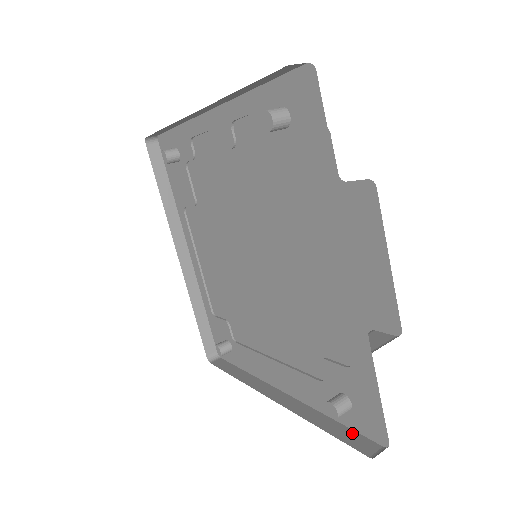
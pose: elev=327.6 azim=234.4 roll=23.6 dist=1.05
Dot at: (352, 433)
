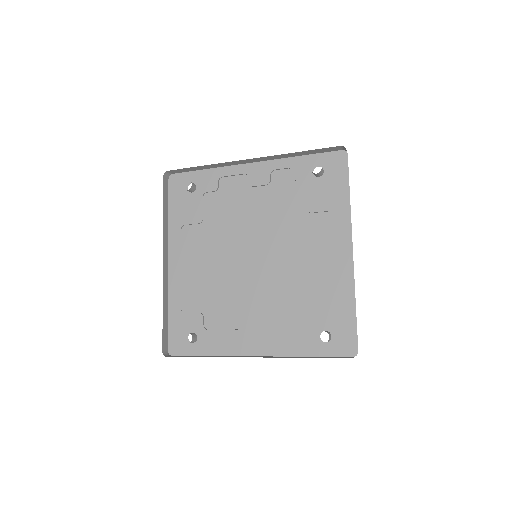
Dot at: (330, 357)
